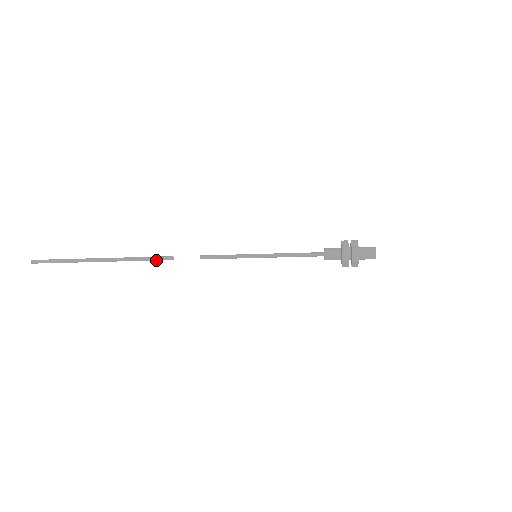
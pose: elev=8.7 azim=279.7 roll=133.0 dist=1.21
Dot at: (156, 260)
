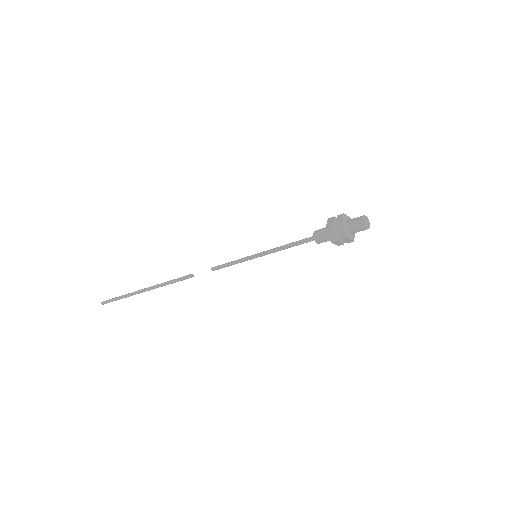
Dot at: occluded
